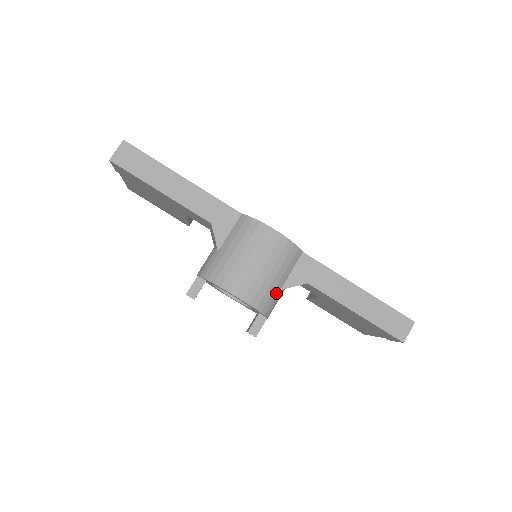
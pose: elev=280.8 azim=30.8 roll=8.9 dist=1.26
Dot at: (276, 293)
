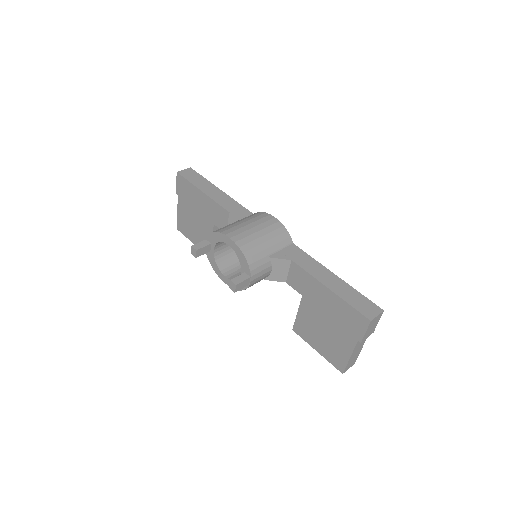
Dot at: (263, 256)
